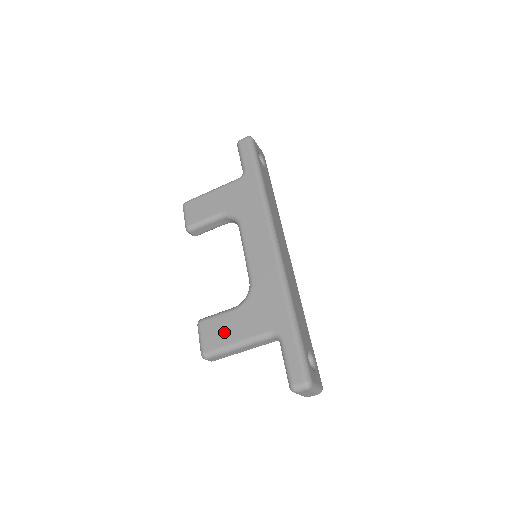
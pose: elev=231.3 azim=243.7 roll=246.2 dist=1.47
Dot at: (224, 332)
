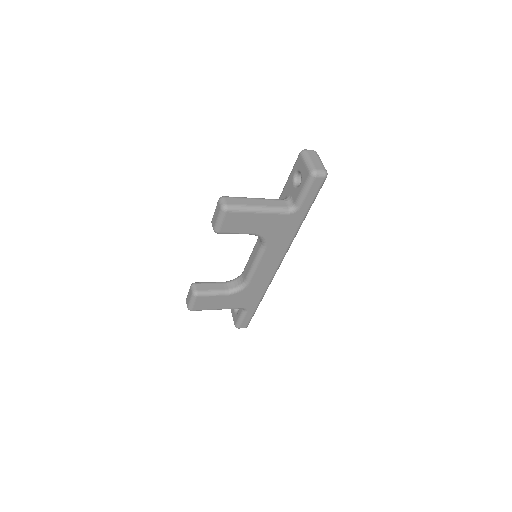
Dot at: (213, 304)
